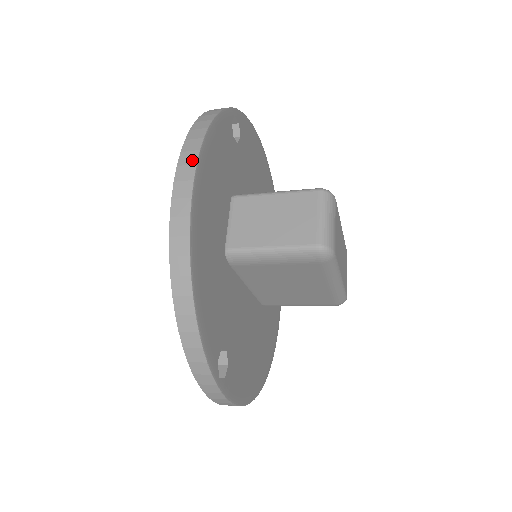
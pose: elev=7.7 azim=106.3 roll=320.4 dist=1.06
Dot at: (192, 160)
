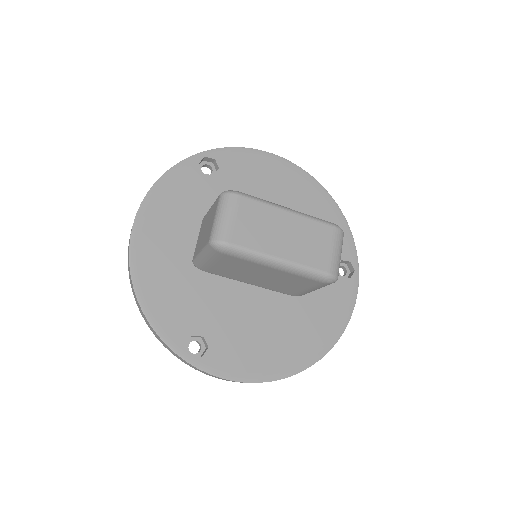
Dot at: (137, 212)
